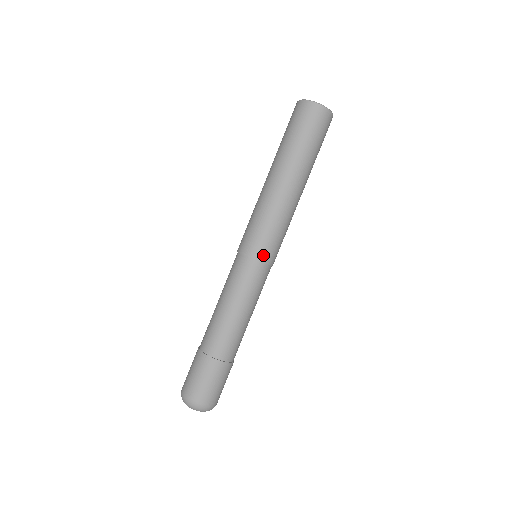
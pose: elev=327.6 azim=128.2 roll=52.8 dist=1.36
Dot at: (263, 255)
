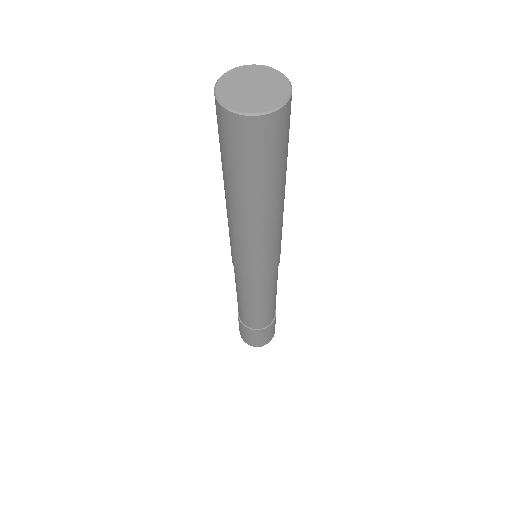
Dot at: (275, 266)
